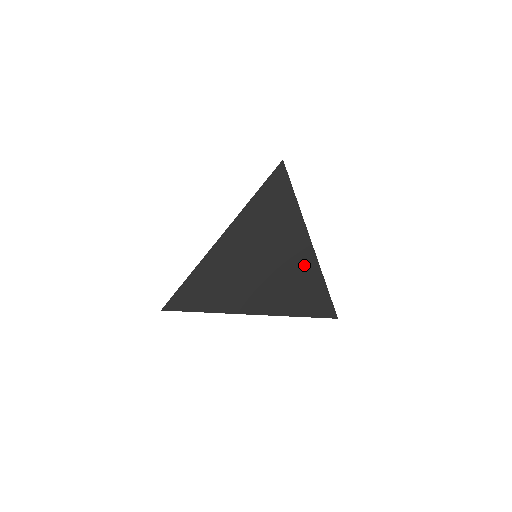
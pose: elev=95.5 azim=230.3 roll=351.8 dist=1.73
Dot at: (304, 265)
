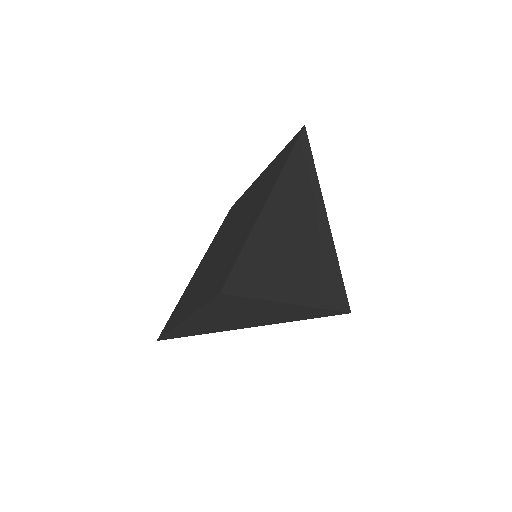
Dot at: (326, 246)
